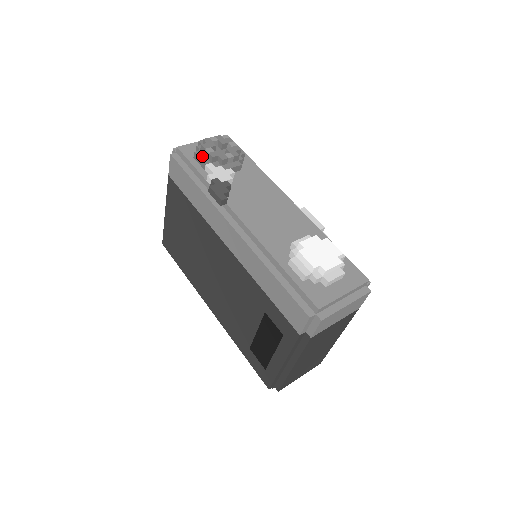
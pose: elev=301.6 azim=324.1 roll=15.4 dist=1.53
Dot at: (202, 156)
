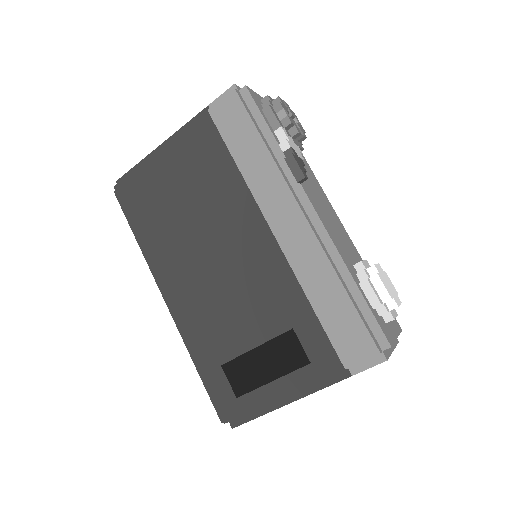
Dot at: (276, 114)
